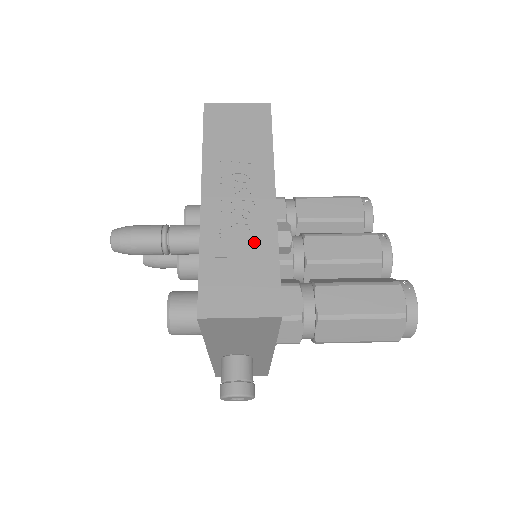
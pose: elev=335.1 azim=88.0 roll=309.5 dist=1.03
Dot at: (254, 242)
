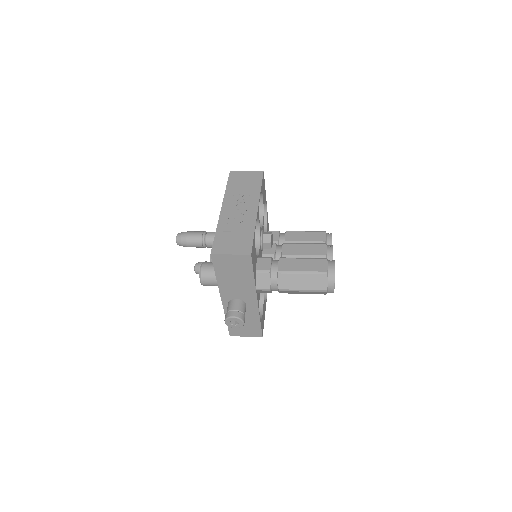
Dot at: (243, 226)
